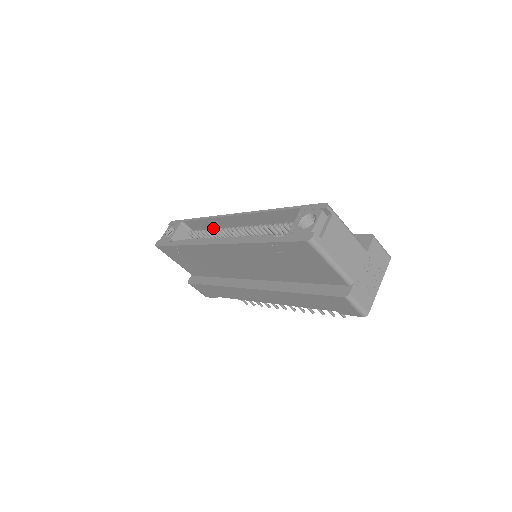
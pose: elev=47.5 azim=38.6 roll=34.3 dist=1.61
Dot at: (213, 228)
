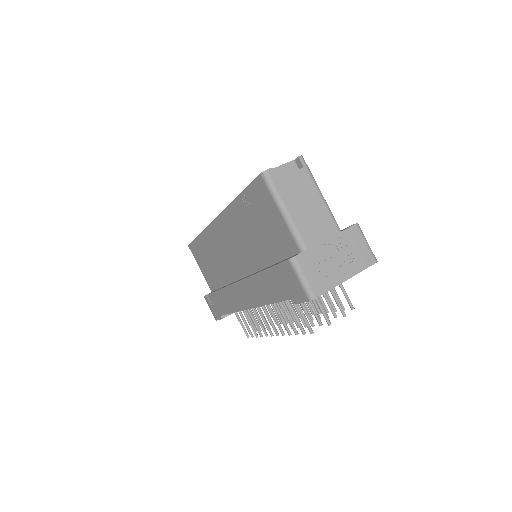
Dot at: occluded
